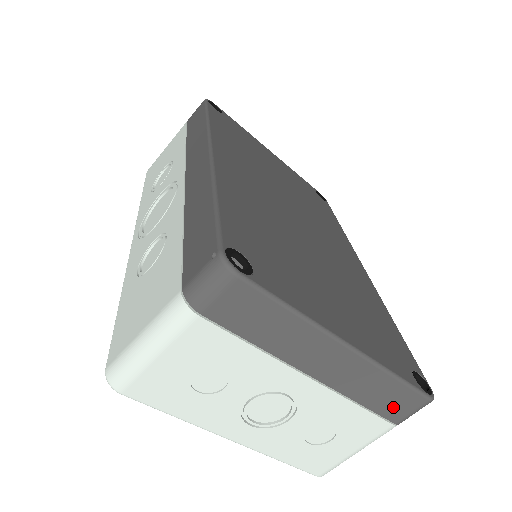
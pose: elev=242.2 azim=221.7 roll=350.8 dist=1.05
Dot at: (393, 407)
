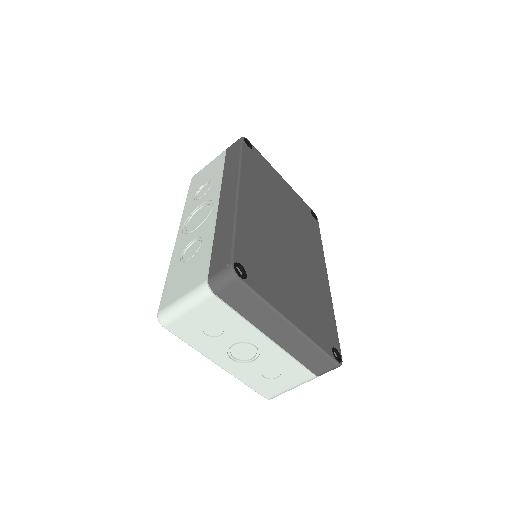
Dot at: (316, 365)
